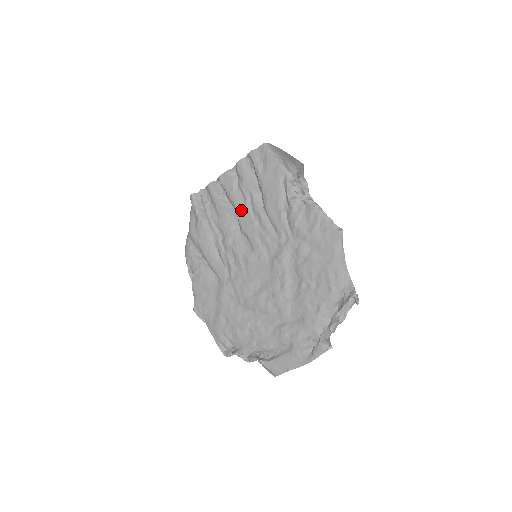
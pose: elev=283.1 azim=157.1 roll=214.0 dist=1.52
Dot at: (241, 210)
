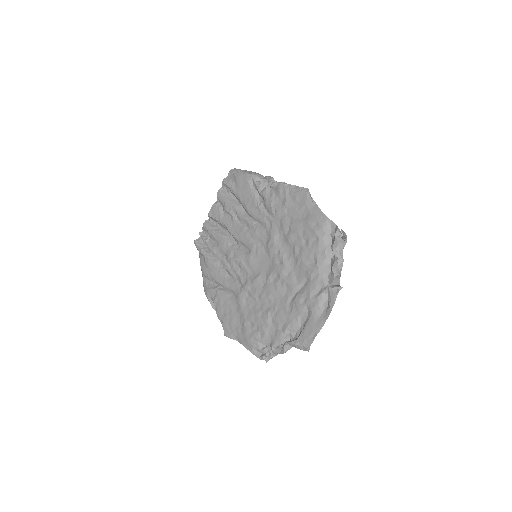
Dot at: (231, 226)
